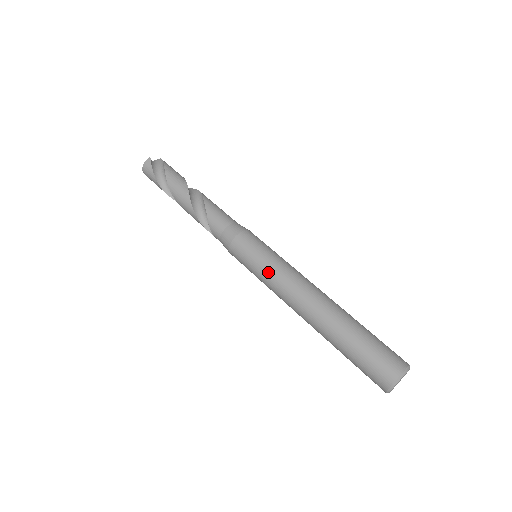
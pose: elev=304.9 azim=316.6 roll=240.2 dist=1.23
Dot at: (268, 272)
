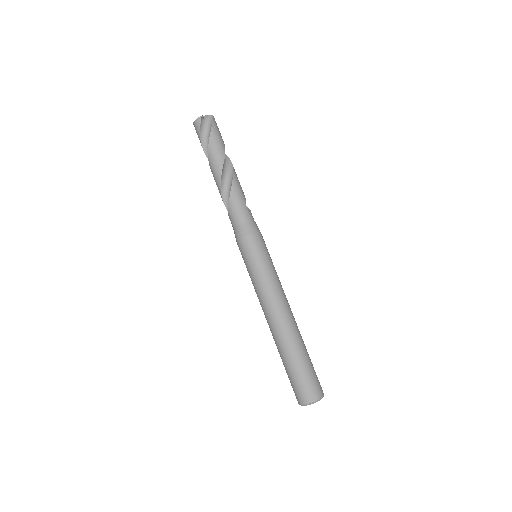
Dot at: (255, 281)
